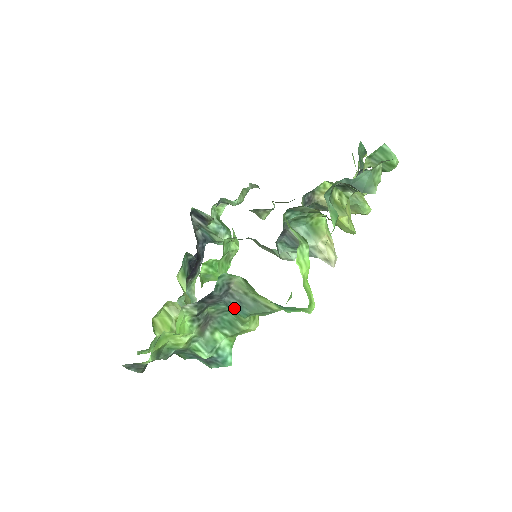
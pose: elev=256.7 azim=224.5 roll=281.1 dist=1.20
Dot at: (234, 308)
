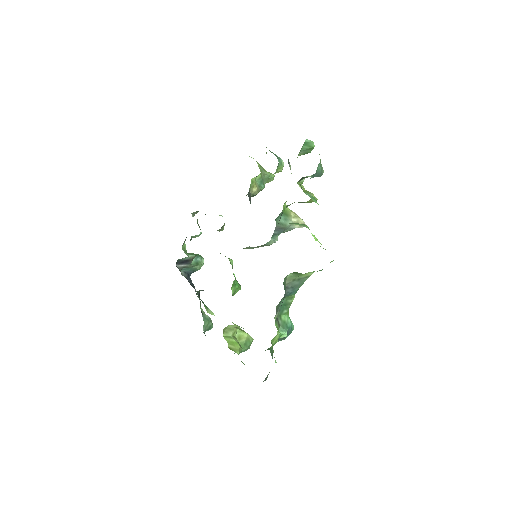
Dot at: (290, 294)
